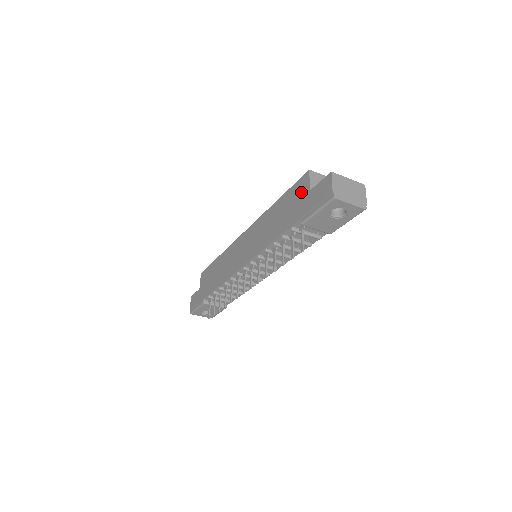
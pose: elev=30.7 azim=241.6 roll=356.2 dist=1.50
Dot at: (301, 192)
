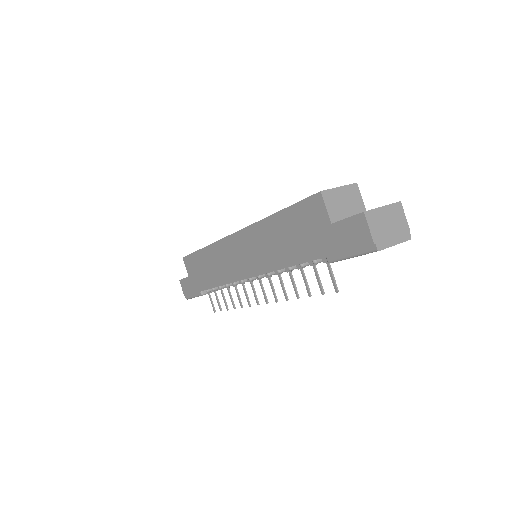
Dot at: (316, 220)
